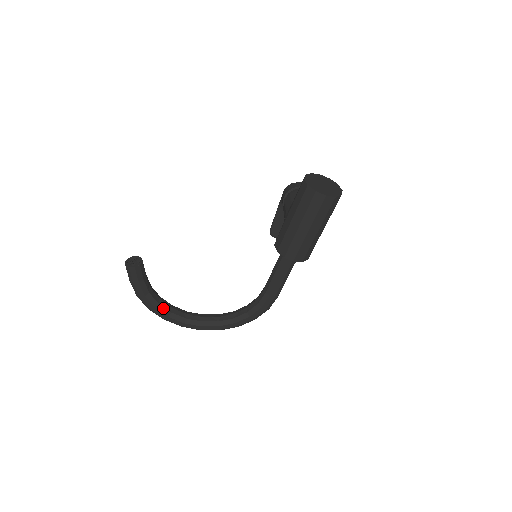
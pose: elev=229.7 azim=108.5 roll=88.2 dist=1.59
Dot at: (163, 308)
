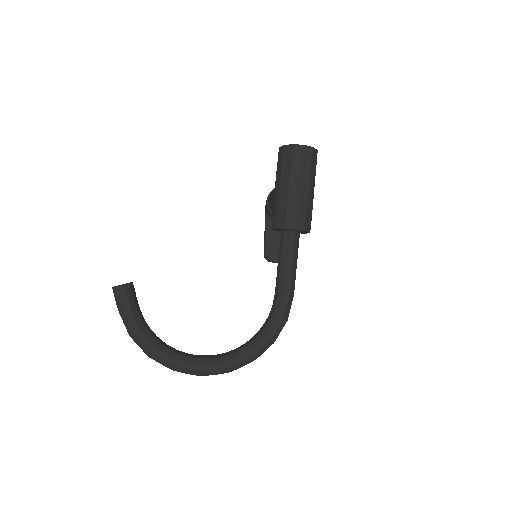
Dot at: (163, 346)
